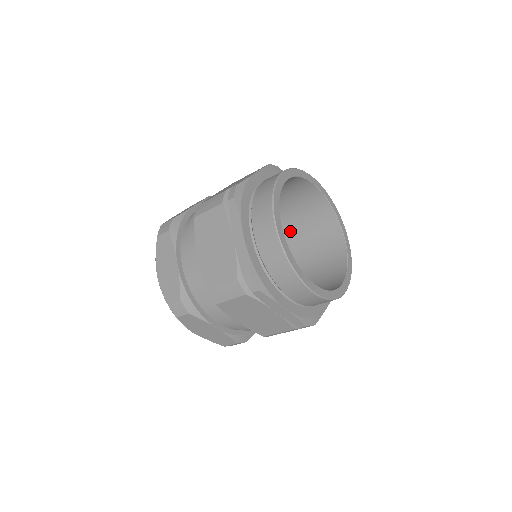
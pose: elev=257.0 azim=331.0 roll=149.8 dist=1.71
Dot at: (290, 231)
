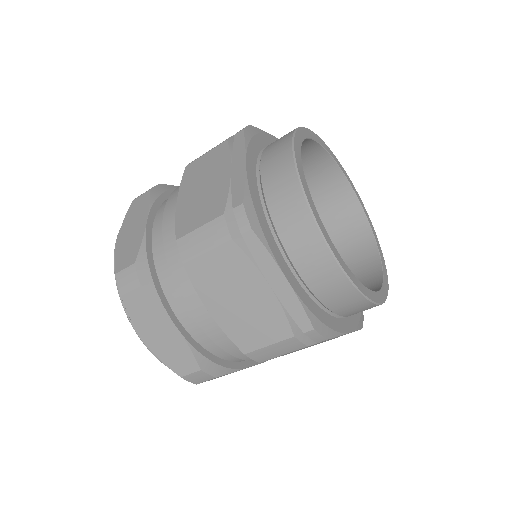
Dot at: occluded
